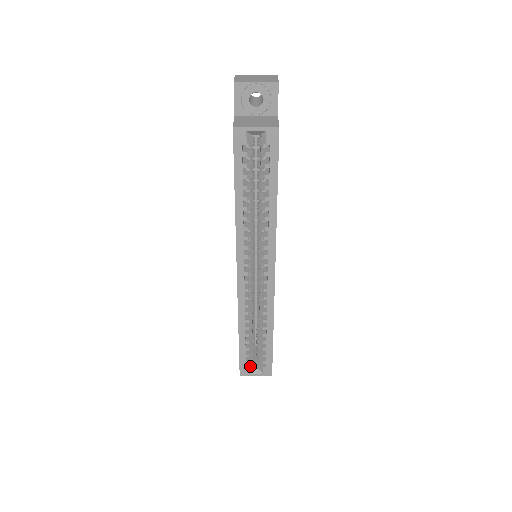
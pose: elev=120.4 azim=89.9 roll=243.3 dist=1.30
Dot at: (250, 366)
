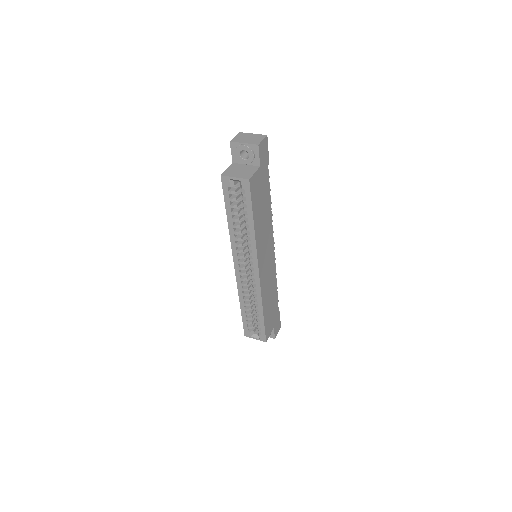
Dot at: (251, 331)
